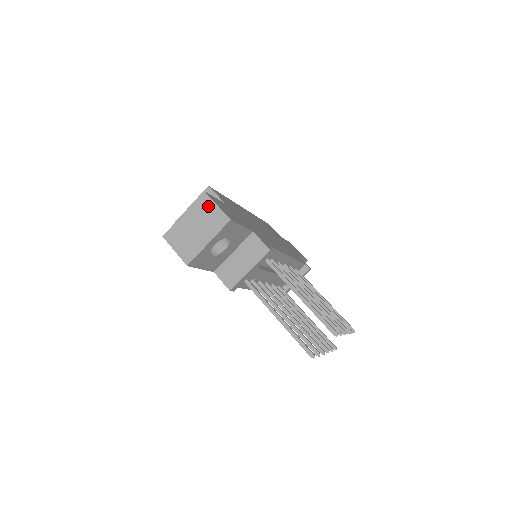
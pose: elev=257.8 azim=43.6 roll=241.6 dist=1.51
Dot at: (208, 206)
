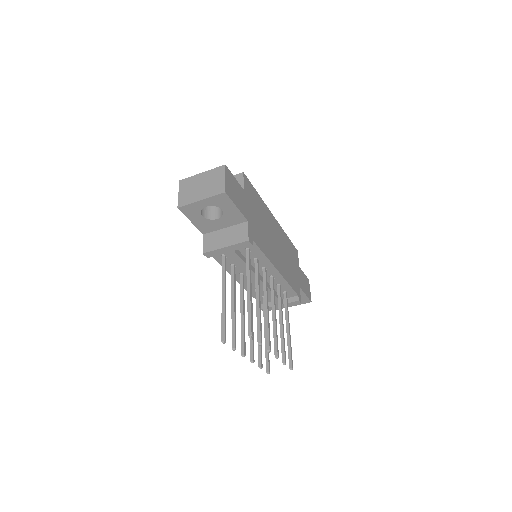
Dot at: (220, 175)
